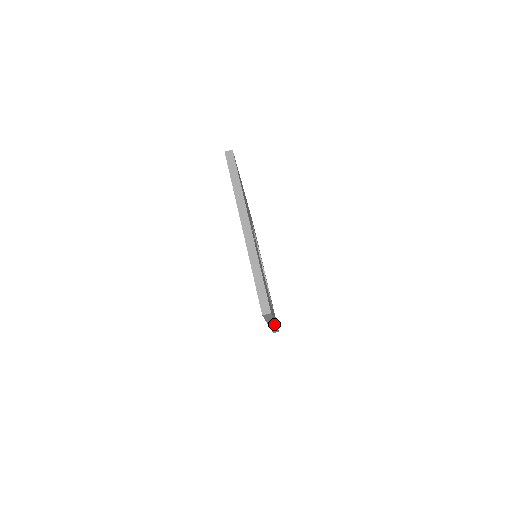
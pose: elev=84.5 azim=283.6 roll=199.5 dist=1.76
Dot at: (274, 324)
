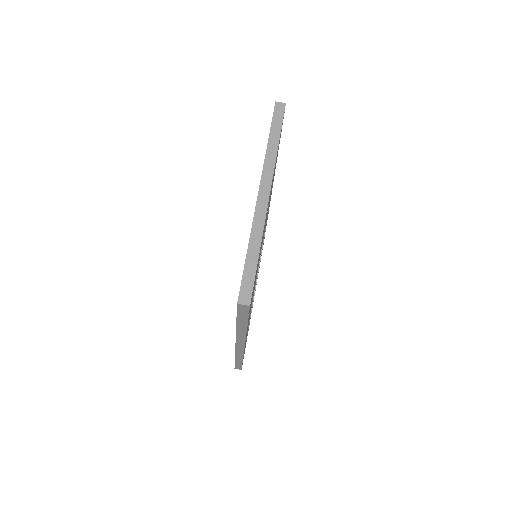
Dot at: (243, 345)
